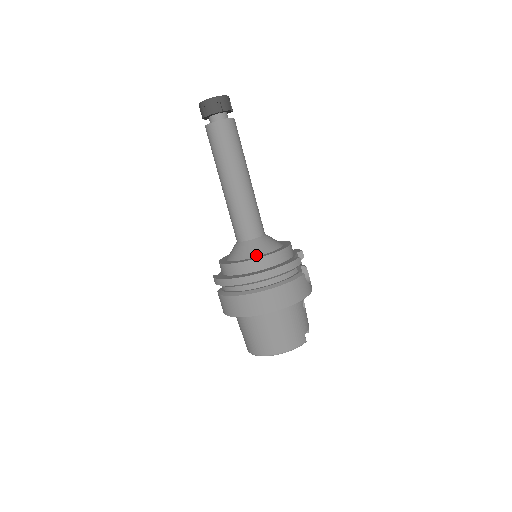
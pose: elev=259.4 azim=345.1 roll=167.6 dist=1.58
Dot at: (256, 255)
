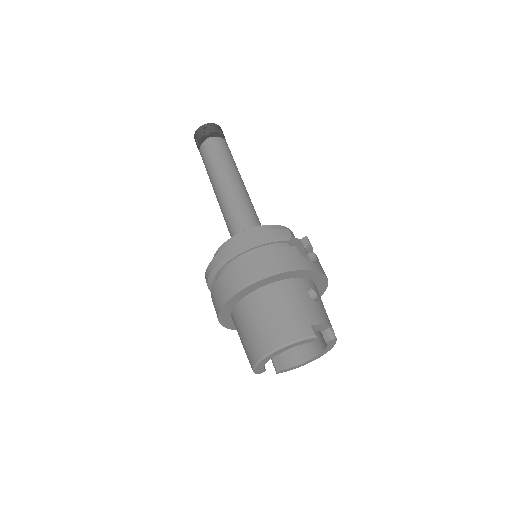
Dot at: occluded
